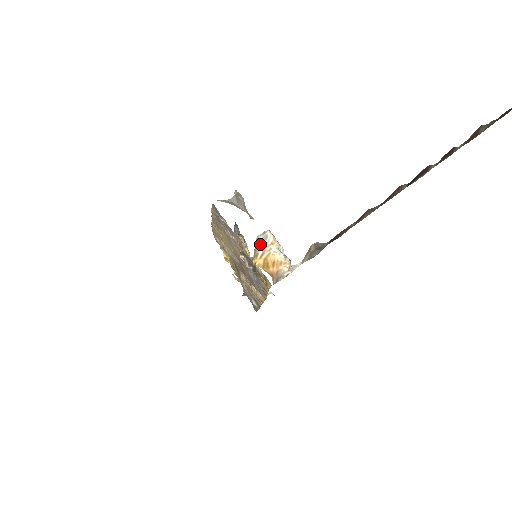
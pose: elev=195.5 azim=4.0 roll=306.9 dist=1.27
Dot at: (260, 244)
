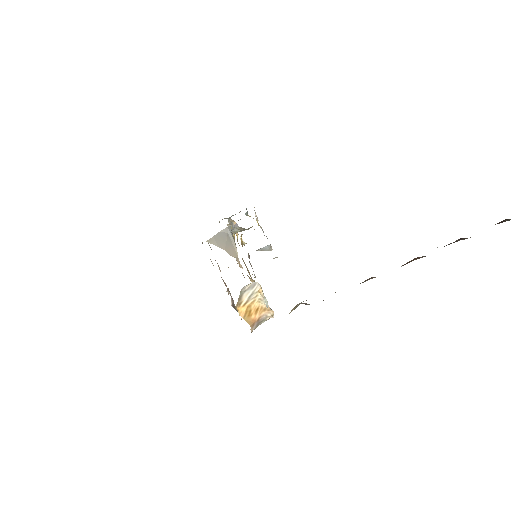
Dot at: (246, 292)
